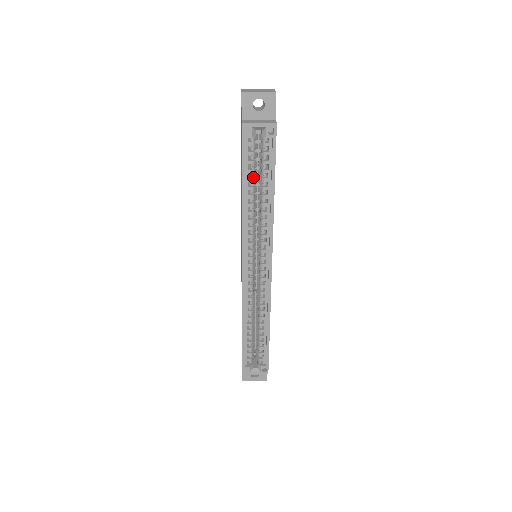
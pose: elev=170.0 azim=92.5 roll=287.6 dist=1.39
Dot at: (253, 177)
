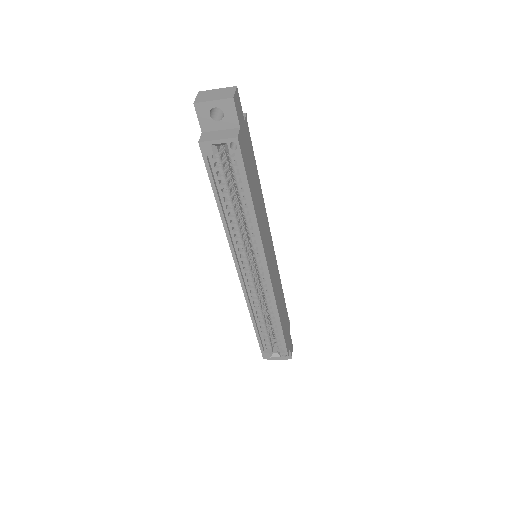
Dot at: (228, 191)
